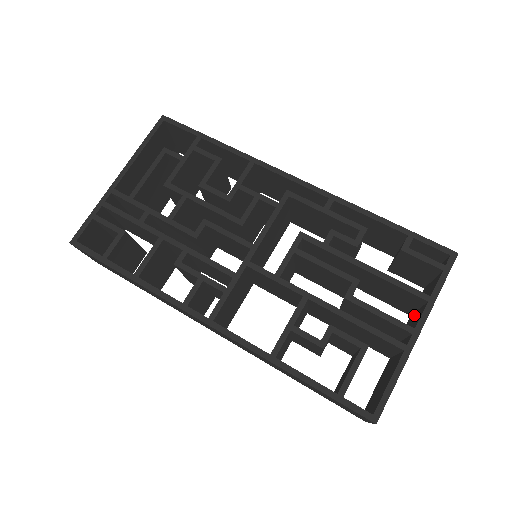
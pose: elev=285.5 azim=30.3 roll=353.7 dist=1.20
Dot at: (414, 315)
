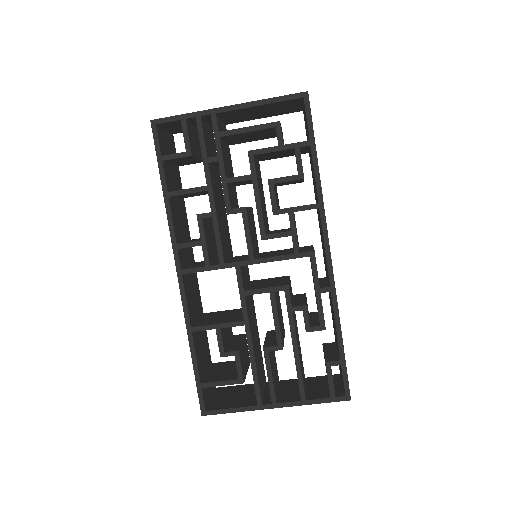
Dot at: (297, 386)
